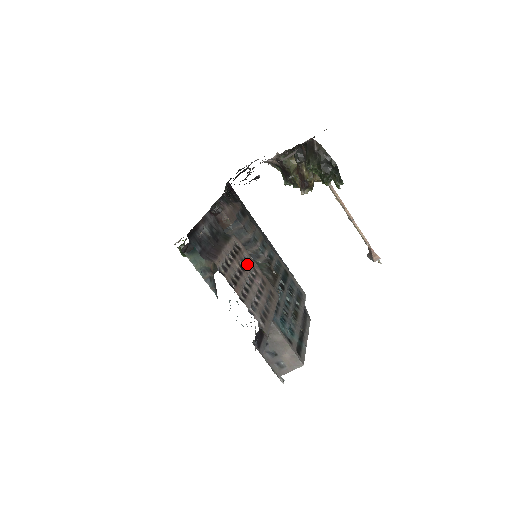
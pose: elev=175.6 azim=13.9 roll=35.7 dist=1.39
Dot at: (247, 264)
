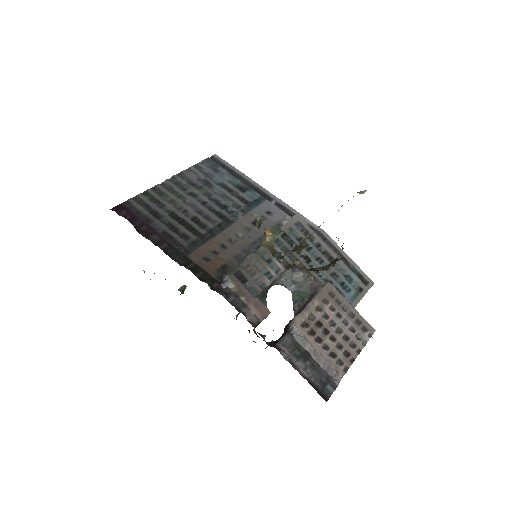
Dot at: (318, 320)
